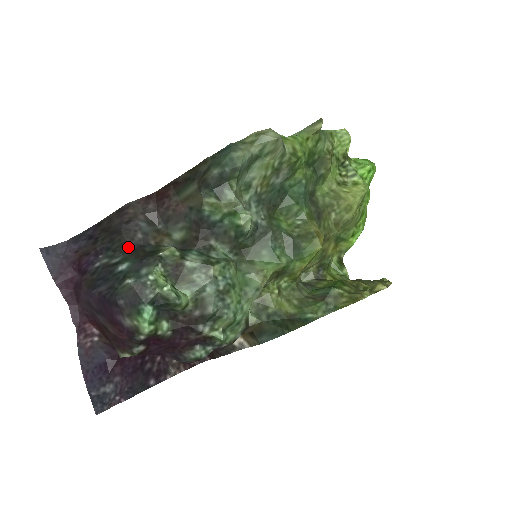
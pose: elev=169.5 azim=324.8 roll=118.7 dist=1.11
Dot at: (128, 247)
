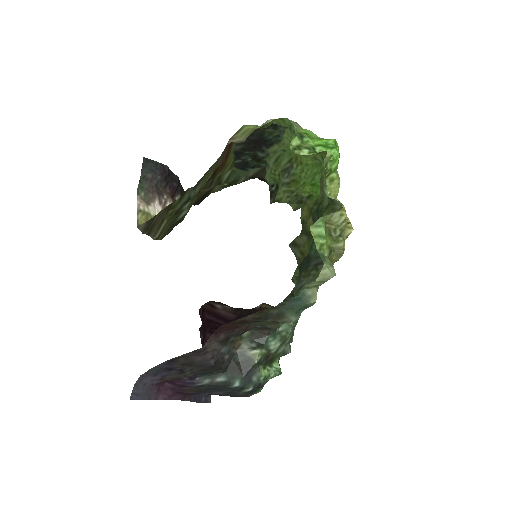
Dot at: (225, 369)
